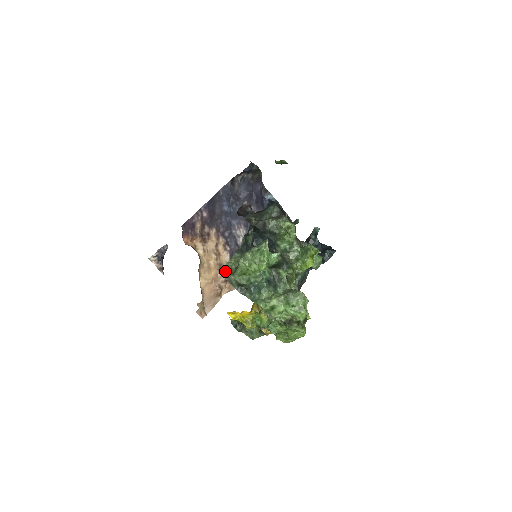
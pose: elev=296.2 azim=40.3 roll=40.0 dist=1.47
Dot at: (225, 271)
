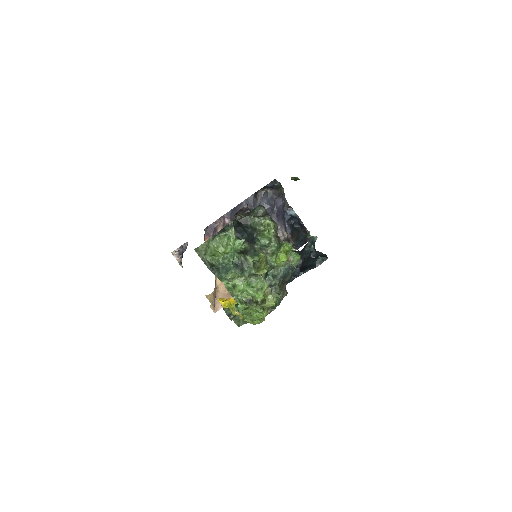
Dot at: (200, 252)
